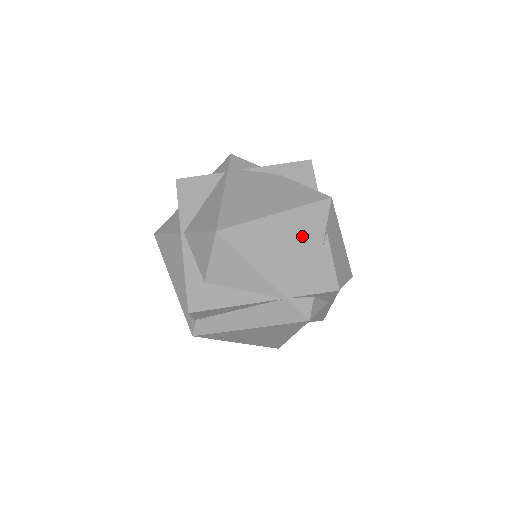
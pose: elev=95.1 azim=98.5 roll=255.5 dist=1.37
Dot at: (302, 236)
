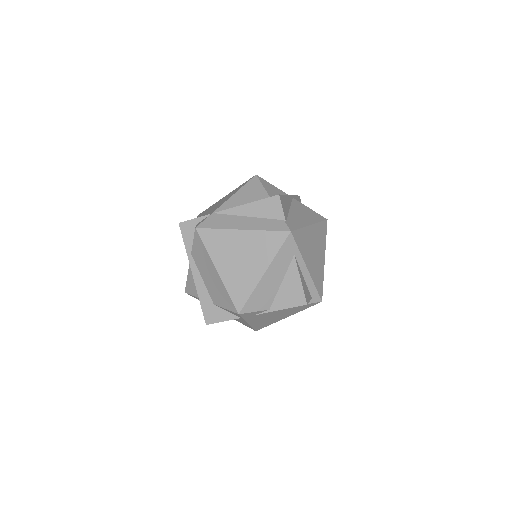
Dot at: occluded
